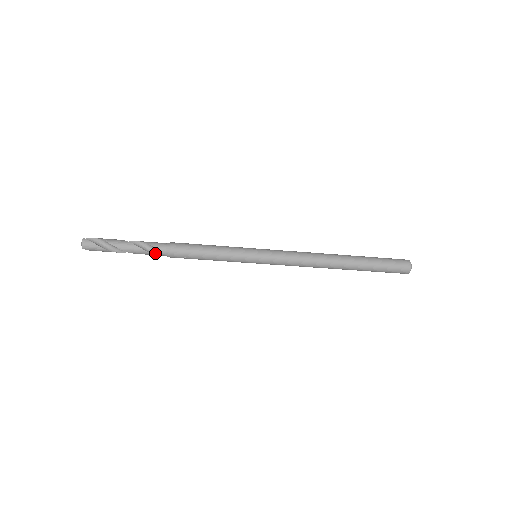
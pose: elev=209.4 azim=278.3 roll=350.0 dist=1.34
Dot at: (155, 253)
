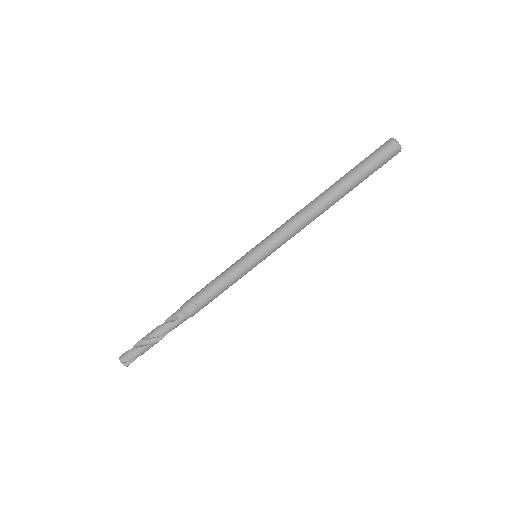
Dot at: (175, 321)
